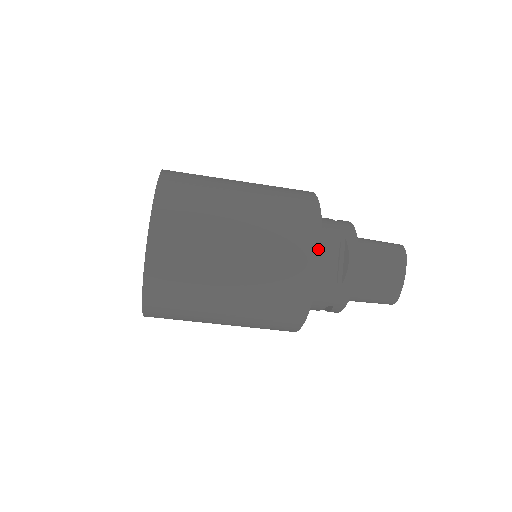
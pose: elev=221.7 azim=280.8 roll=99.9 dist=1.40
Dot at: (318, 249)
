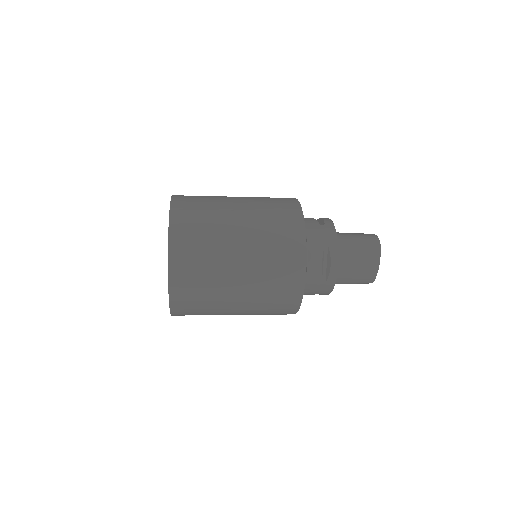
Dot at: (304, 267)
